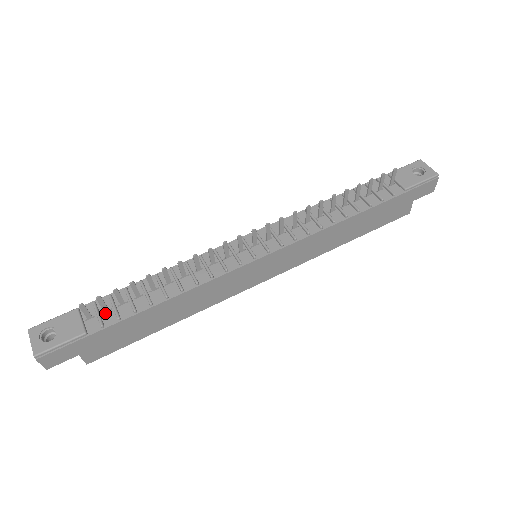
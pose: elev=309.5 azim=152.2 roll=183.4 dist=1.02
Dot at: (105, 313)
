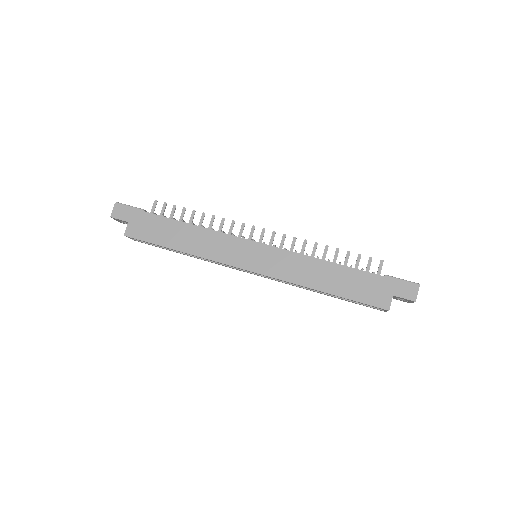
Dot at: occluded
